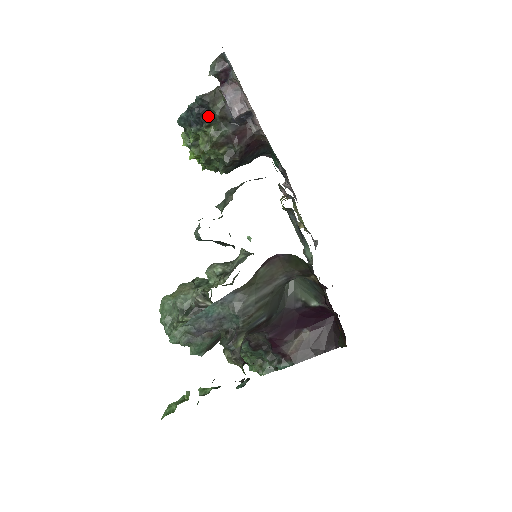
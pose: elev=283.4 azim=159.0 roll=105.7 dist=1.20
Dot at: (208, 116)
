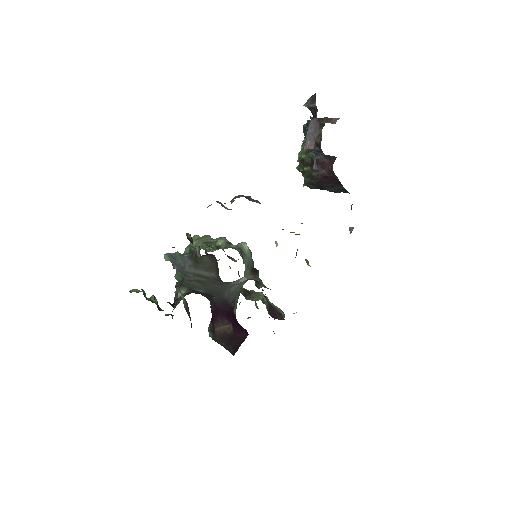
Dot at: occluded
